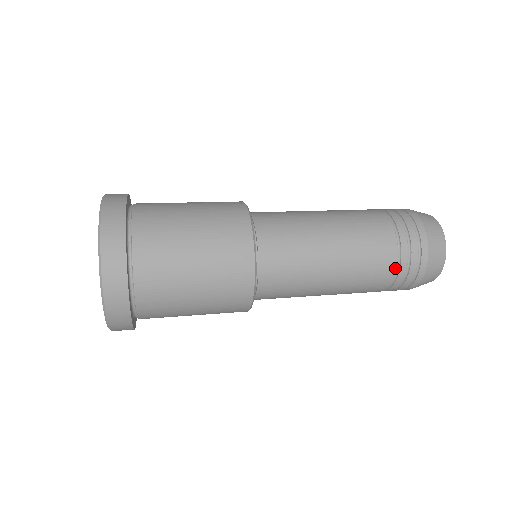
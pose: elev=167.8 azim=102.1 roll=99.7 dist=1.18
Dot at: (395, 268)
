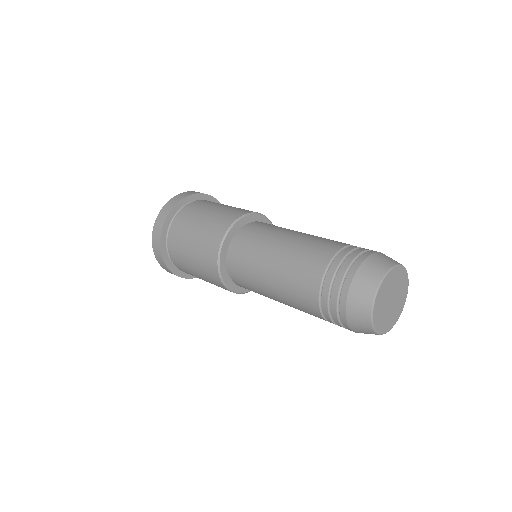
Dot at: (320, 280)
